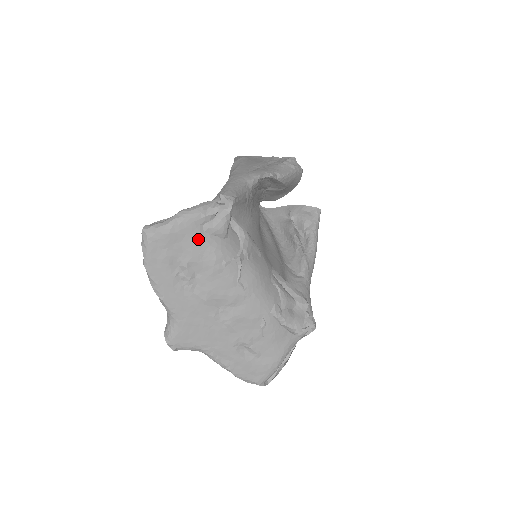
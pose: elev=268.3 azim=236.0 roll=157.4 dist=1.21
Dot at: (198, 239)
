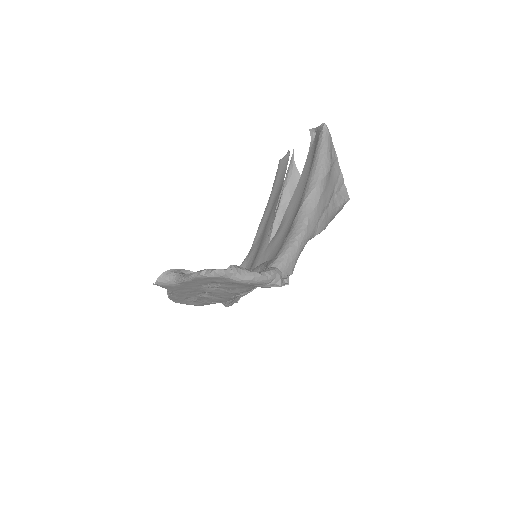
Dot at: (246, 287)
